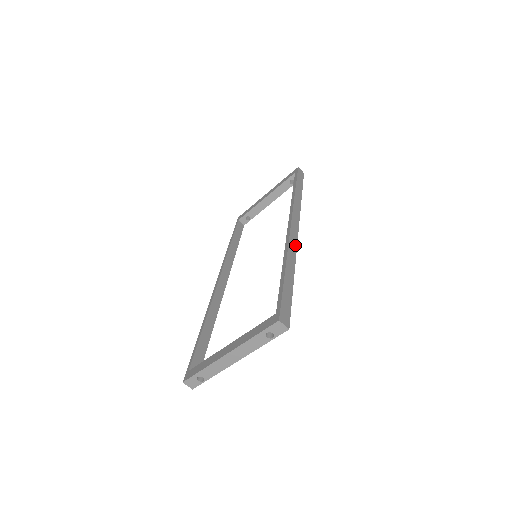
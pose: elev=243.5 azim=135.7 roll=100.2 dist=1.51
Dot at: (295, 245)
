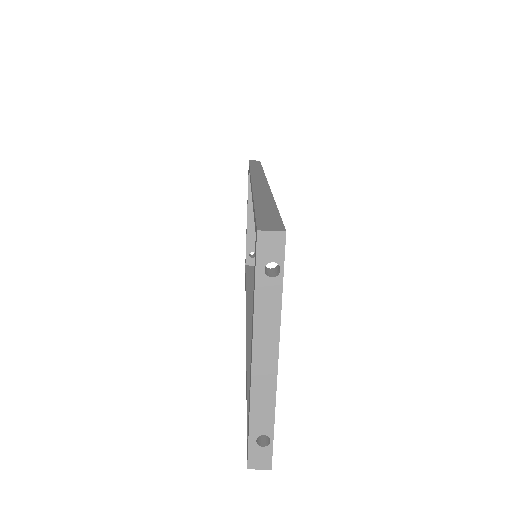
Dot at: (265, 187)
